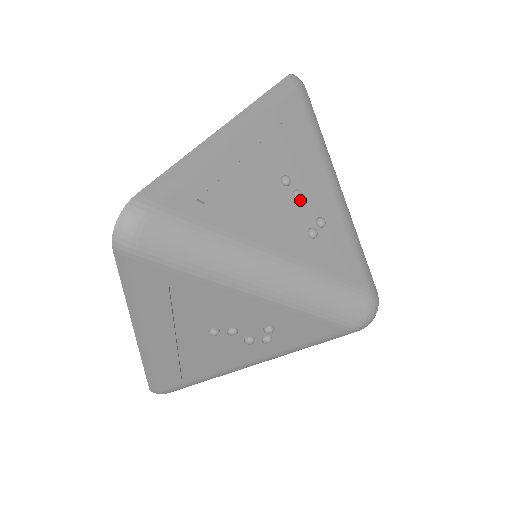
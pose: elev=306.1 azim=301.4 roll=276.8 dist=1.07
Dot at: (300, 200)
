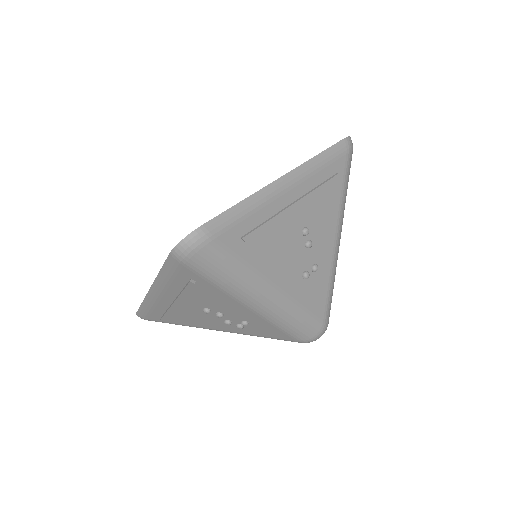
Dot at: (308, 248)
